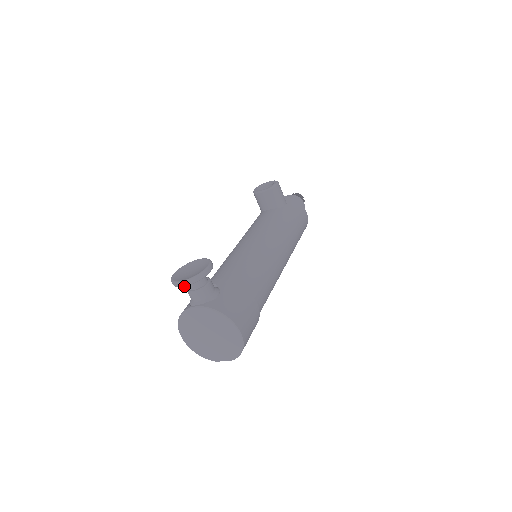
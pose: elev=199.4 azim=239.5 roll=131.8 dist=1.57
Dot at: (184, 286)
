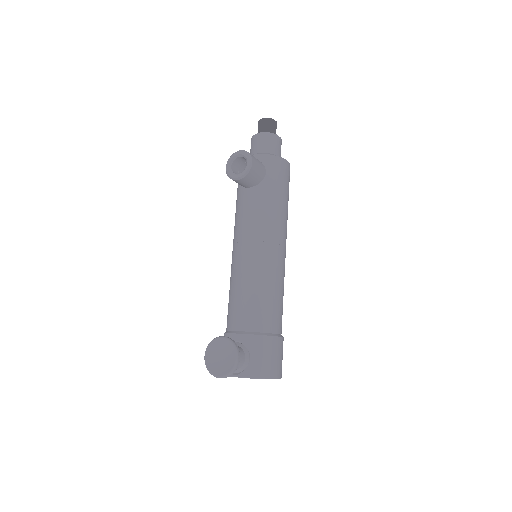
Dot at: occluded
